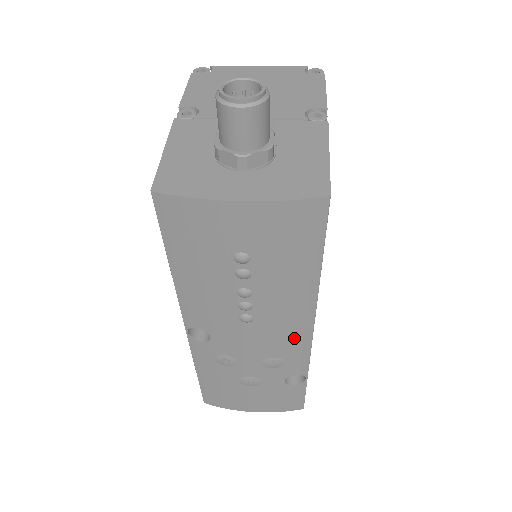
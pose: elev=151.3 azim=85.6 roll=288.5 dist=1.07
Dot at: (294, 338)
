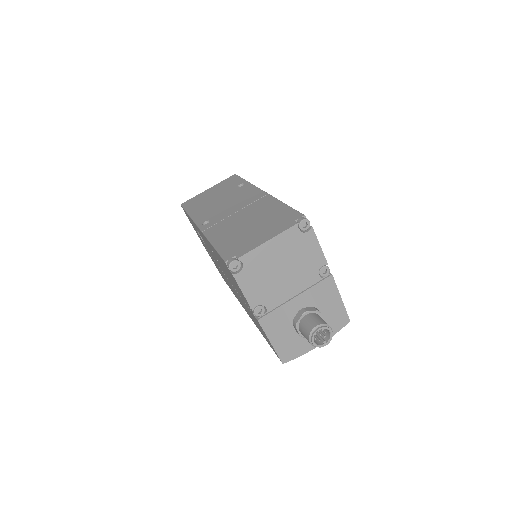
Dot at: occluded
